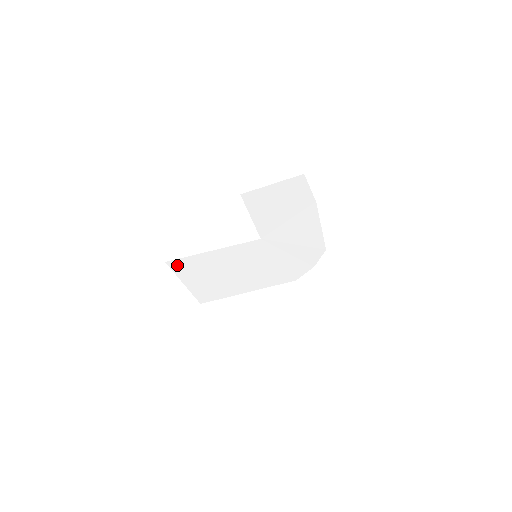
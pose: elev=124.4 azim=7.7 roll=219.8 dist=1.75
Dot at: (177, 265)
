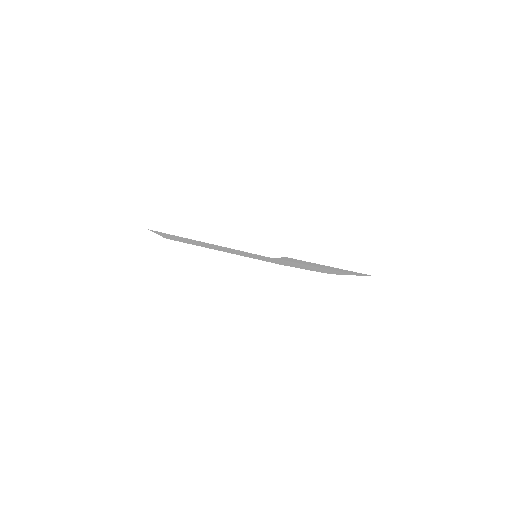
Dot at: occluded
